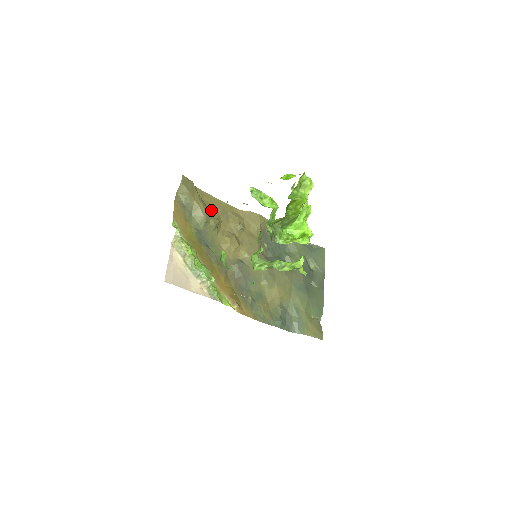
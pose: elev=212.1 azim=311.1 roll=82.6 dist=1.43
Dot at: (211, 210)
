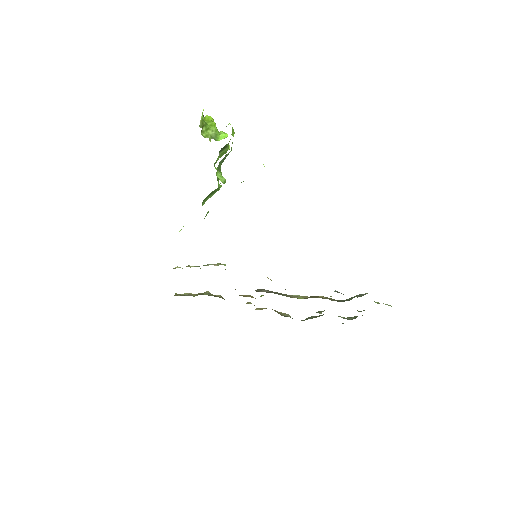
Dot at: occluded
